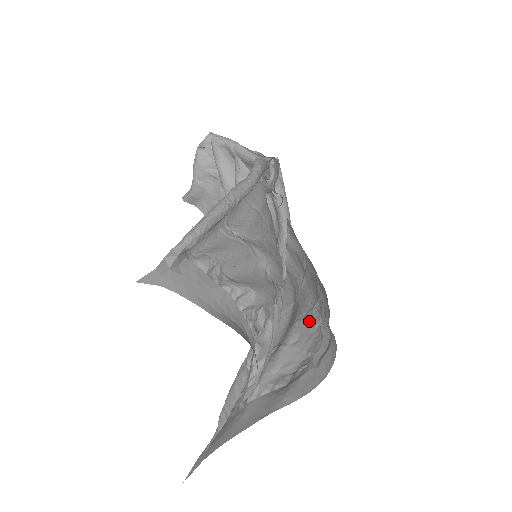
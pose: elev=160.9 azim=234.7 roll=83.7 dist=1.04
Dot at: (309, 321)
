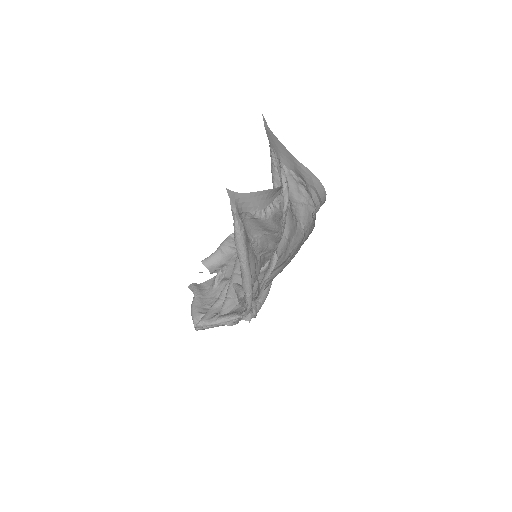
Dot at: occluded
